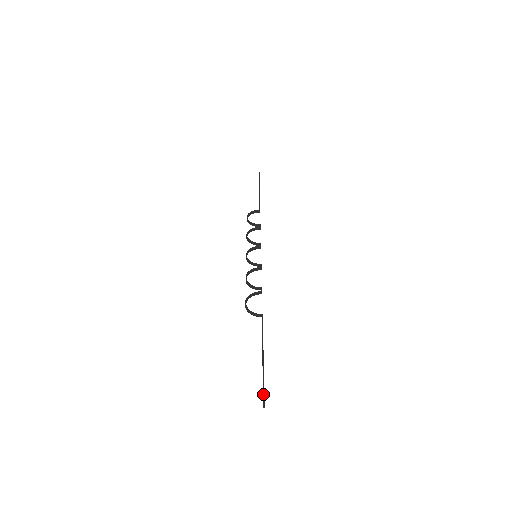
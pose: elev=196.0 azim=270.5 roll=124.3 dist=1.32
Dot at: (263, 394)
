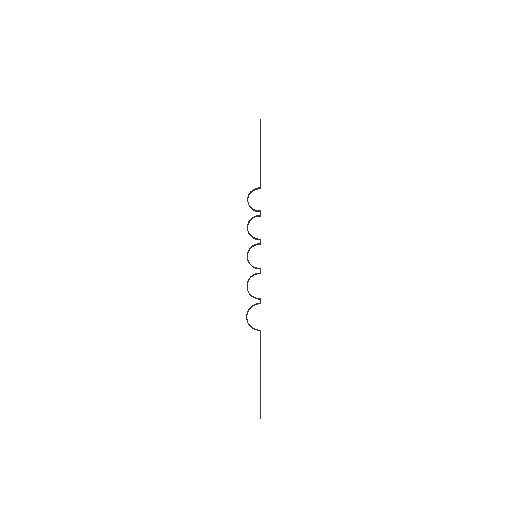
Dot at: (260, 410)
